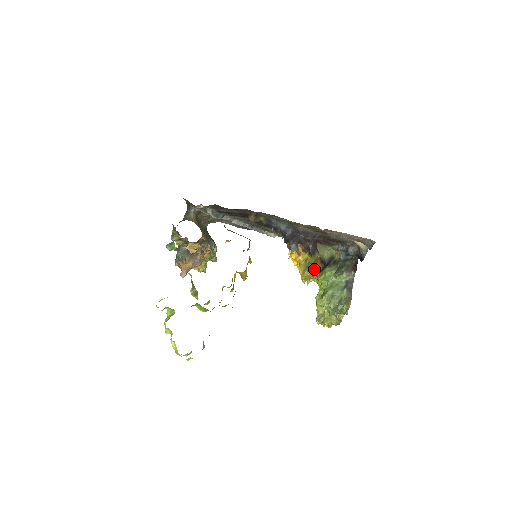
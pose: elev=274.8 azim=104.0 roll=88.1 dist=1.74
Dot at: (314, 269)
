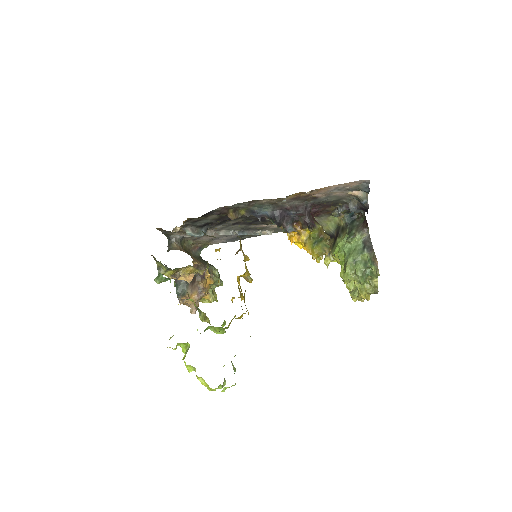
Dot at: (322, 243)
